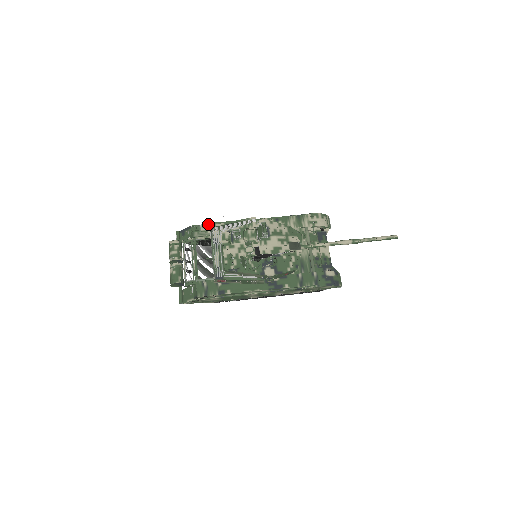
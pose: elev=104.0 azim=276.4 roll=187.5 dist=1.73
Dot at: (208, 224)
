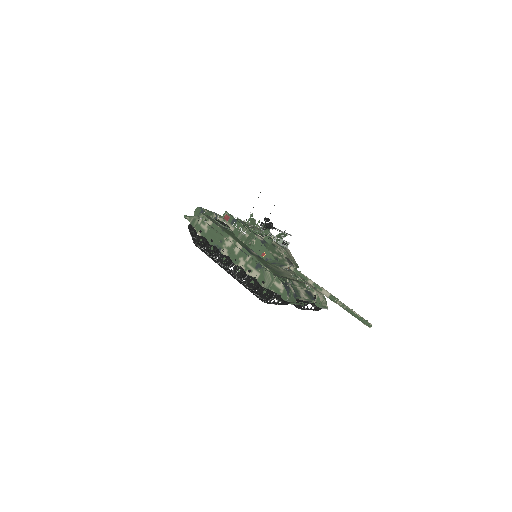
Dot at: occluded
